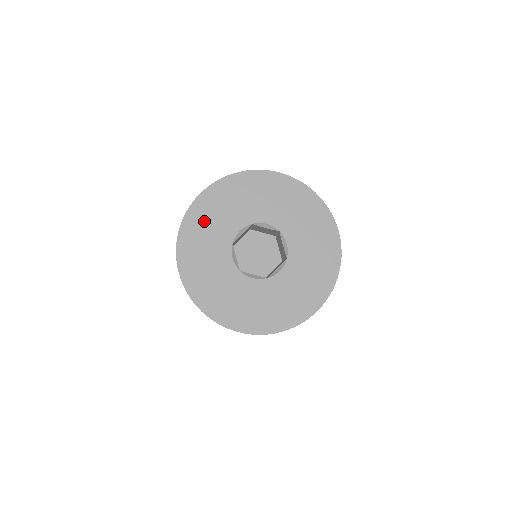
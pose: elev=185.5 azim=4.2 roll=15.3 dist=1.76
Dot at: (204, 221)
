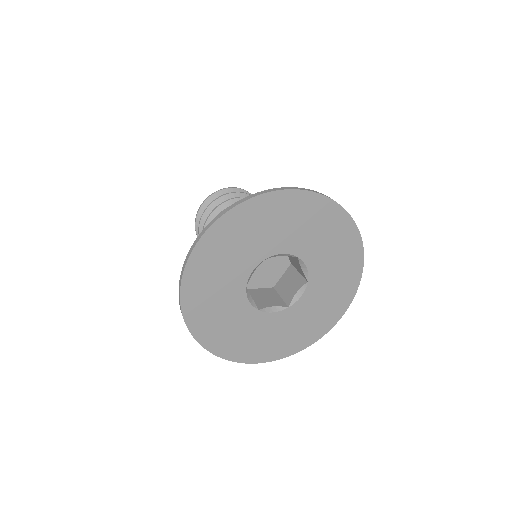
Dot at: (208, 273)
